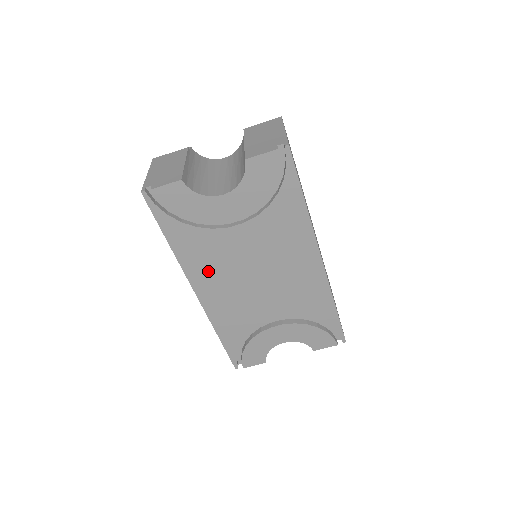
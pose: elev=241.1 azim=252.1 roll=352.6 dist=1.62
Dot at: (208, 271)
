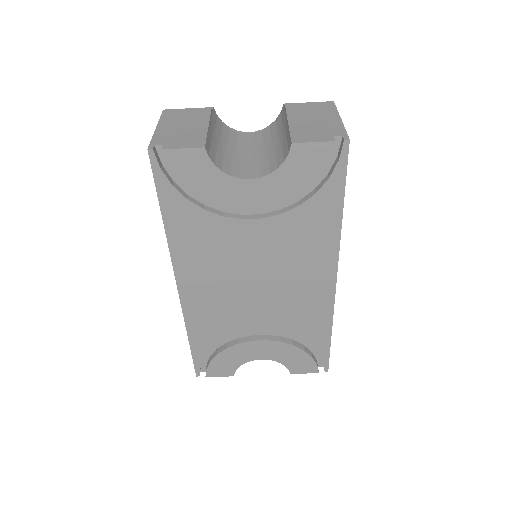
Dot at: (201, 264)
